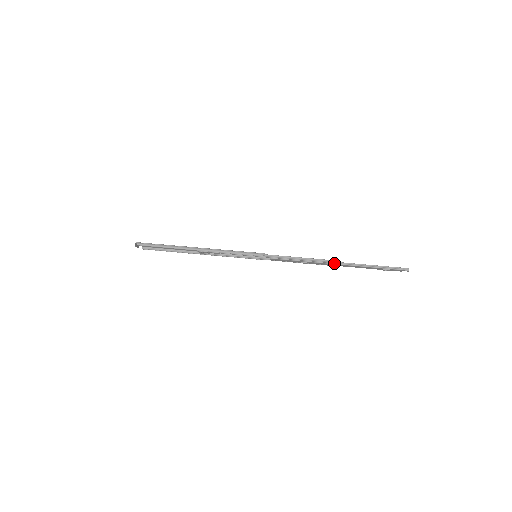
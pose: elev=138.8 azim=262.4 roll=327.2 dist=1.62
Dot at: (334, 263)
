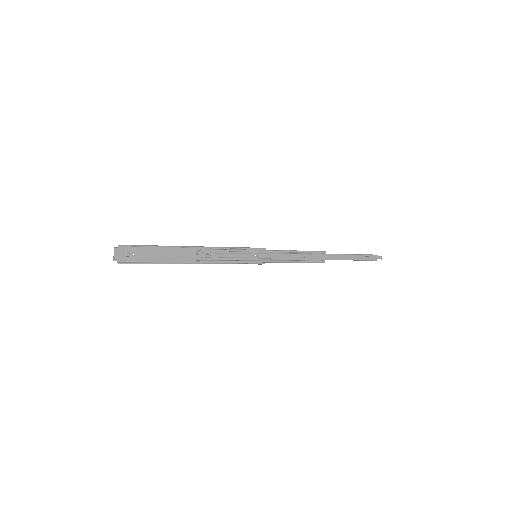
Dot at: (326, 254)
